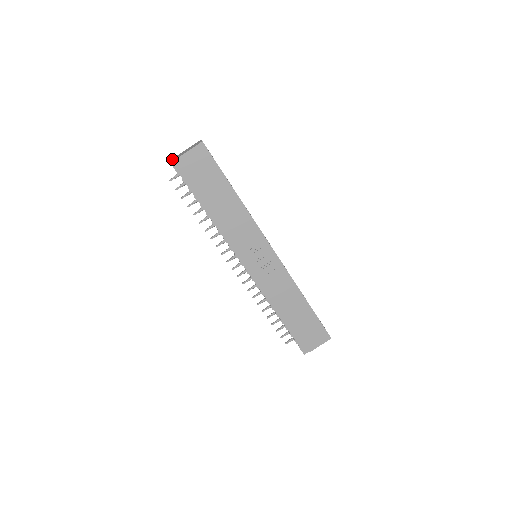
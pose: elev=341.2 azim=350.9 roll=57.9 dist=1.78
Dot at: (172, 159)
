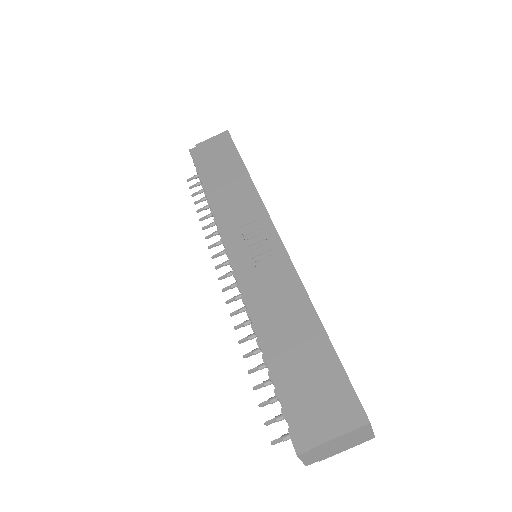
Dot at: occluded
